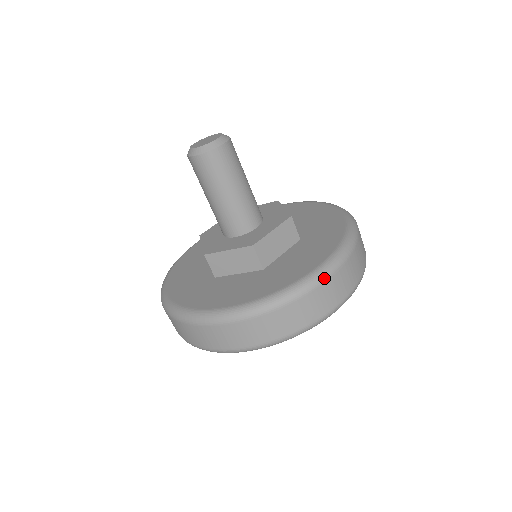
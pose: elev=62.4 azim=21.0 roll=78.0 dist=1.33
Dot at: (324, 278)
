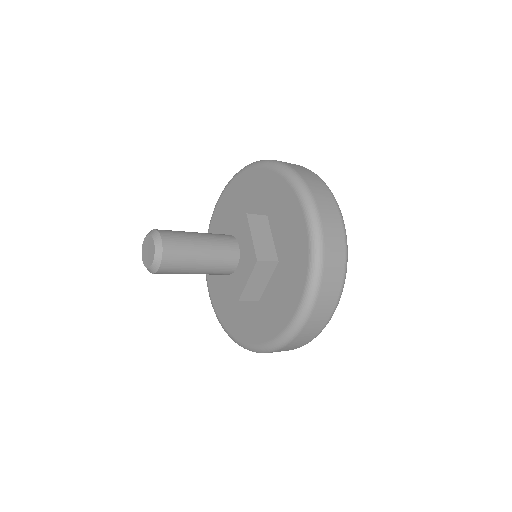
Dot at: (299, 330)
